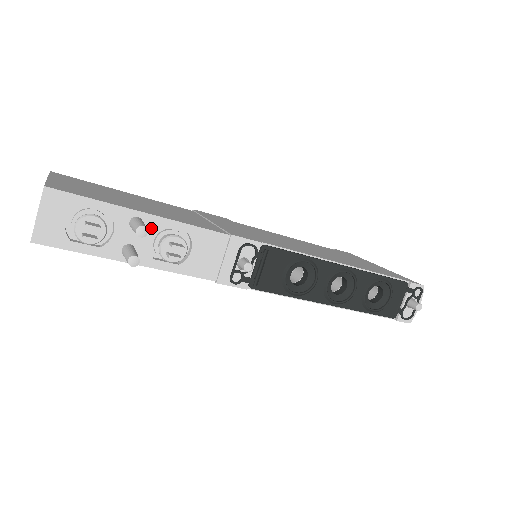
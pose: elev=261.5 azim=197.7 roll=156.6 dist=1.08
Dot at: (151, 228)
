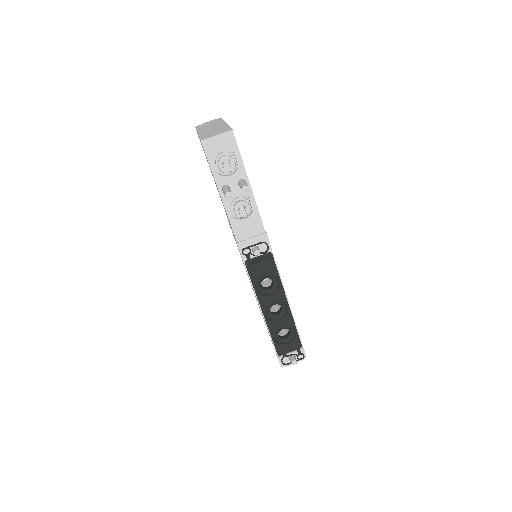
Dot at: occluded
